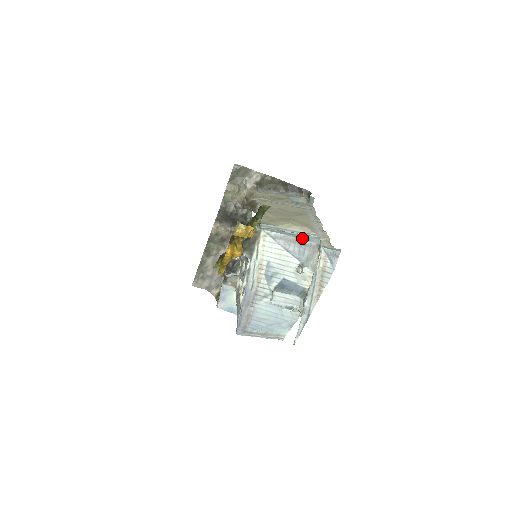
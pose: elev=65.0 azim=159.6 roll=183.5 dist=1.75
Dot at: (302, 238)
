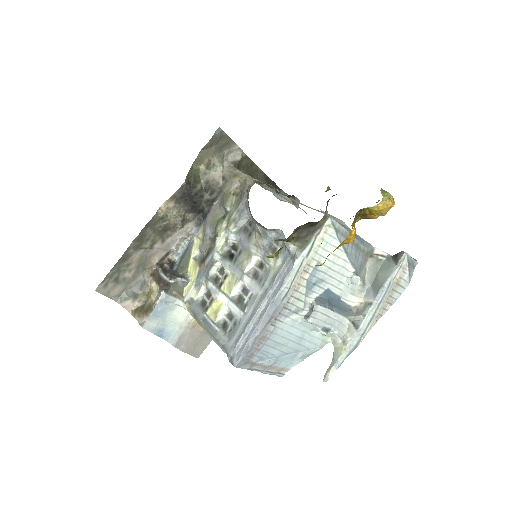
Dot at: (358, 239)
